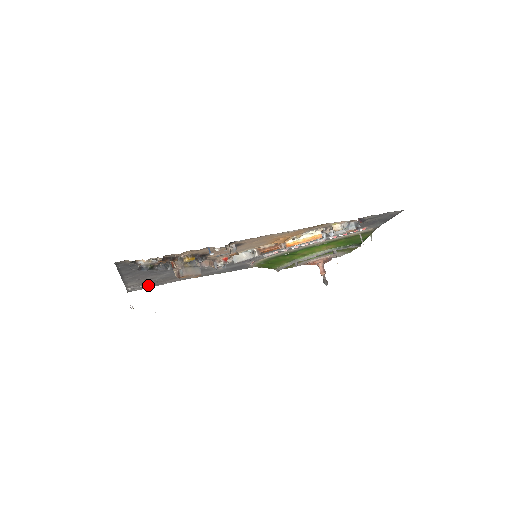
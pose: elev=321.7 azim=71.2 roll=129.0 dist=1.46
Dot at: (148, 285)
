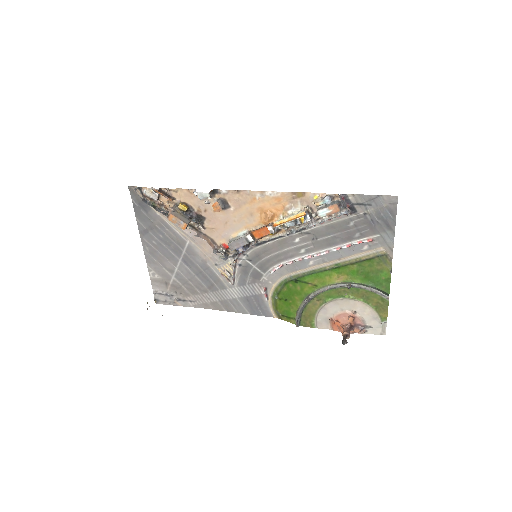
Dot at: (171, 295)
